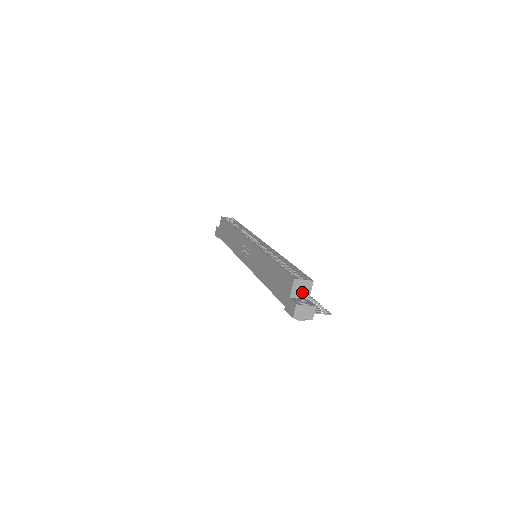
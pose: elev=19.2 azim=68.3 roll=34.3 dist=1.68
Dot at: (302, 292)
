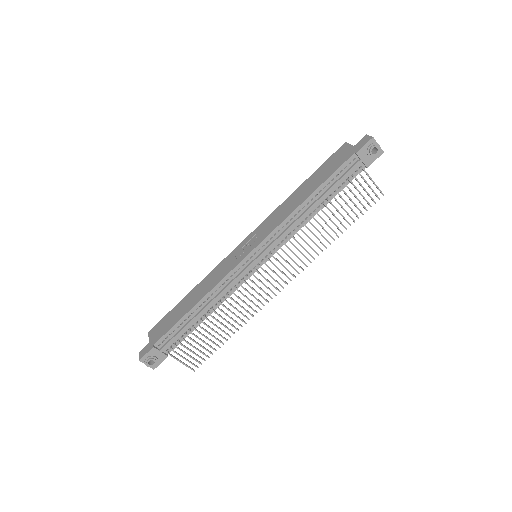
Dot at: occluded
